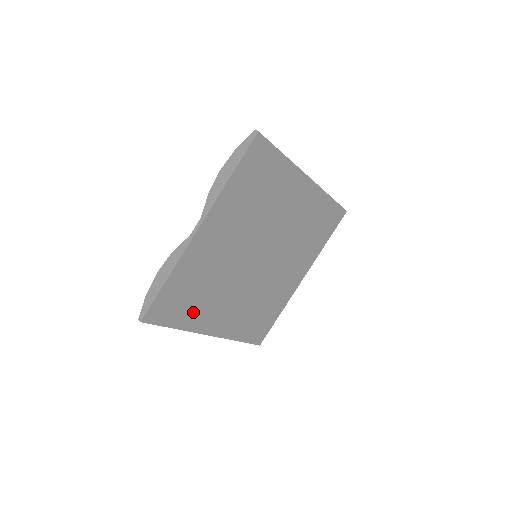
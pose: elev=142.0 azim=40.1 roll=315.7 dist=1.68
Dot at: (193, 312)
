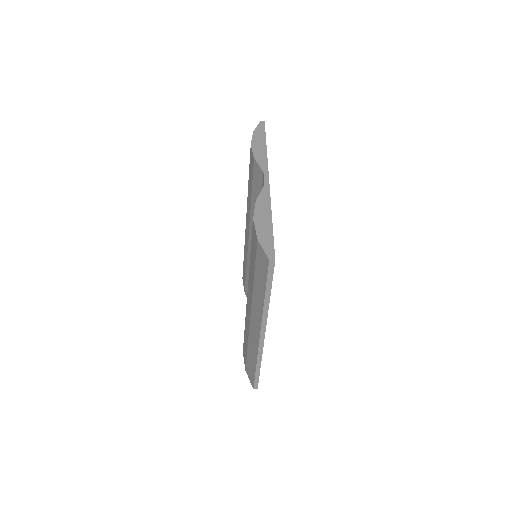
Dot at: occluded
